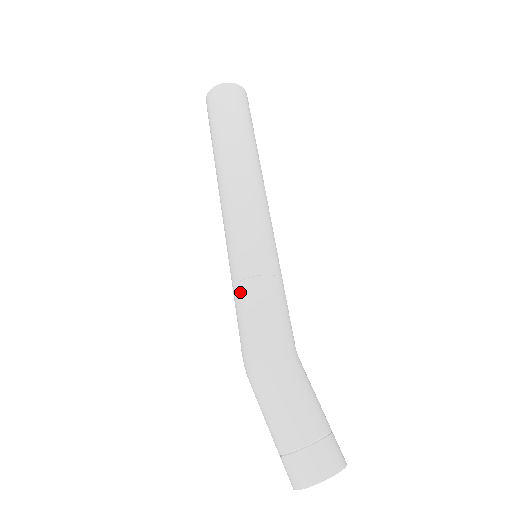
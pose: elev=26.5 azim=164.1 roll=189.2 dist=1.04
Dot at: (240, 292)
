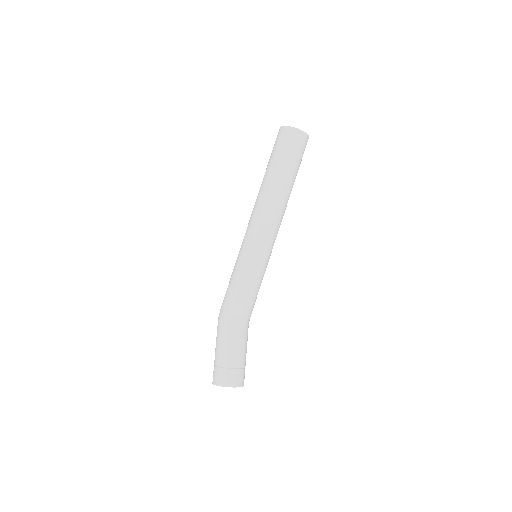
Dot at: (231, 275)
